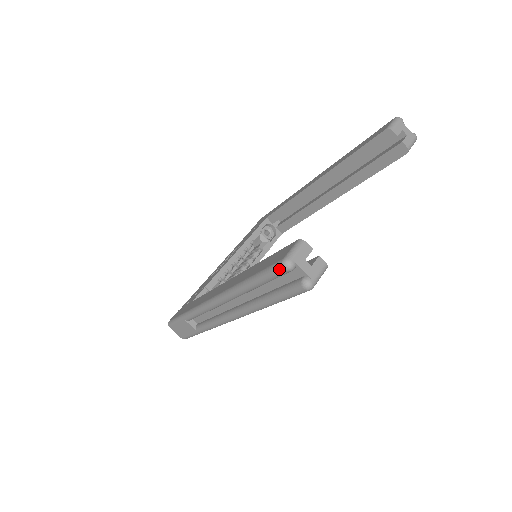
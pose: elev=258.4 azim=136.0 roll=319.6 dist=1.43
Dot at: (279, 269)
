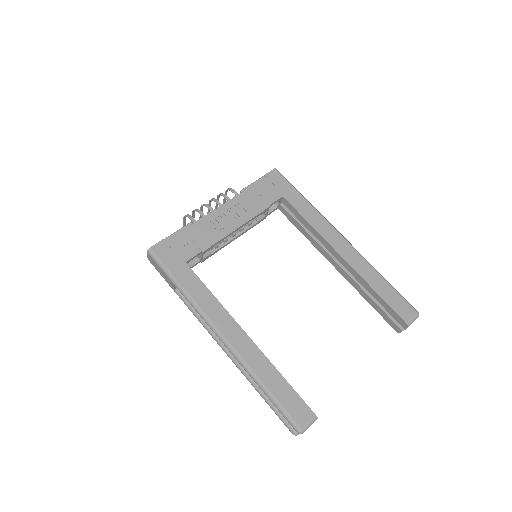
Dot at: (294, 428)
